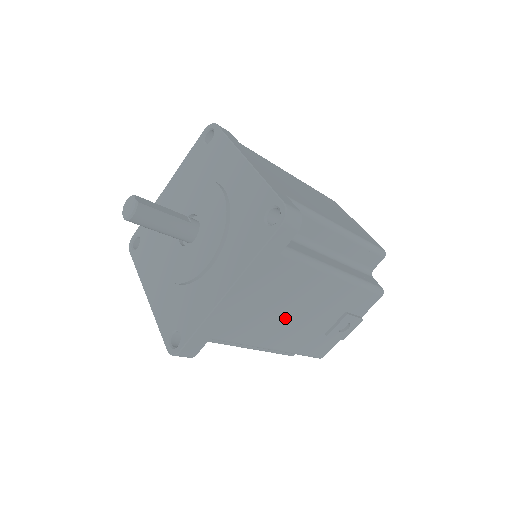
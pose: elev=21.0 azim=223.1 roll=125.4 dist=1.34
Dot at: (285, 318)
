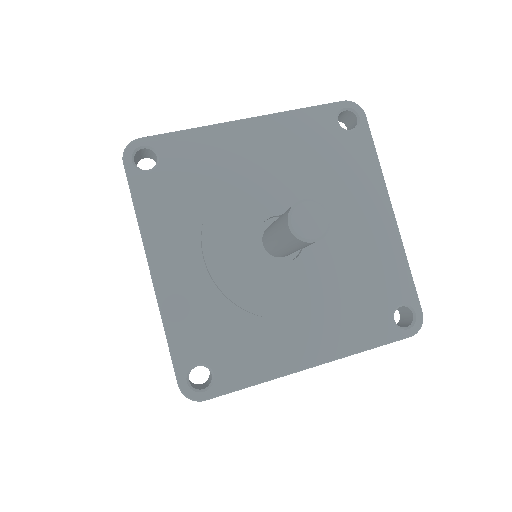
Dot at: occluded
